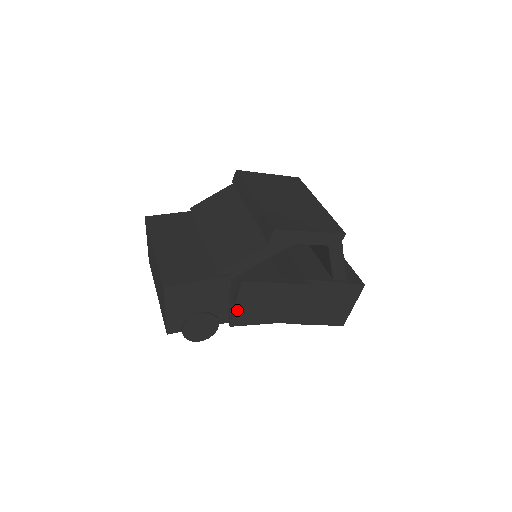
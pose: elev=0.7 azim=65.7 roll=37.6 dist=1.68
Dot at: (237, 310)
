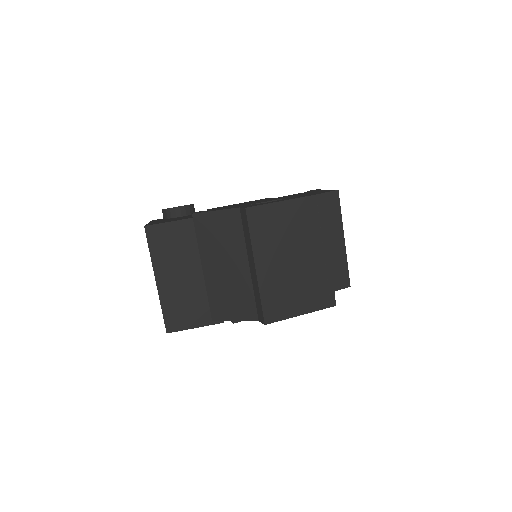
Dot at: occluded
